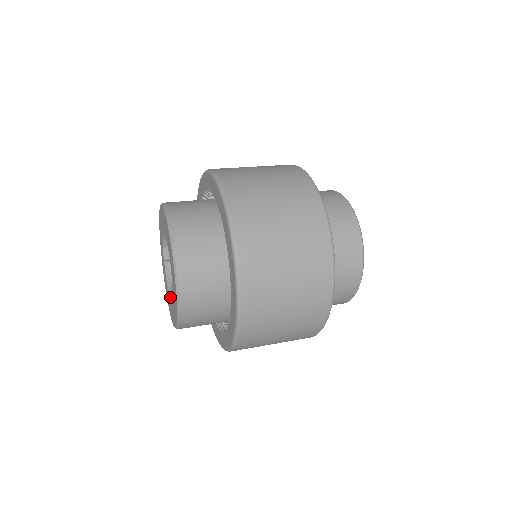
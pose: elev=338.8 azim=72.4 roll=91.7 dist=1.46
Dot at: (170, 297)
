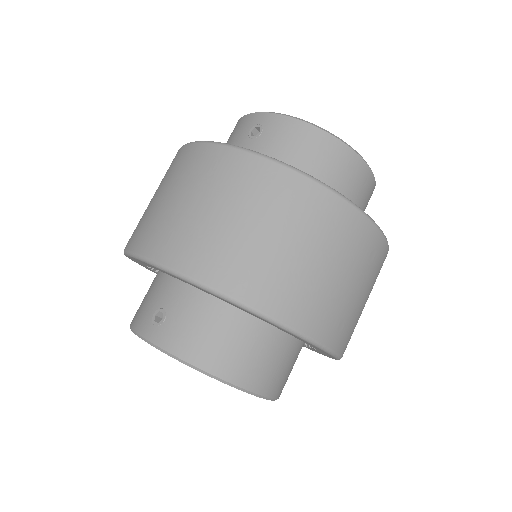
Dot at: occluded
